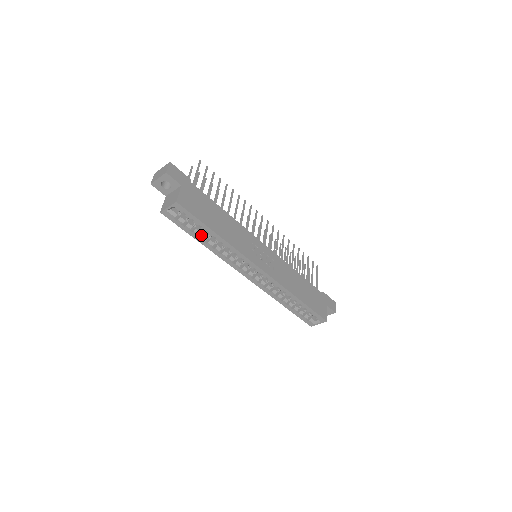
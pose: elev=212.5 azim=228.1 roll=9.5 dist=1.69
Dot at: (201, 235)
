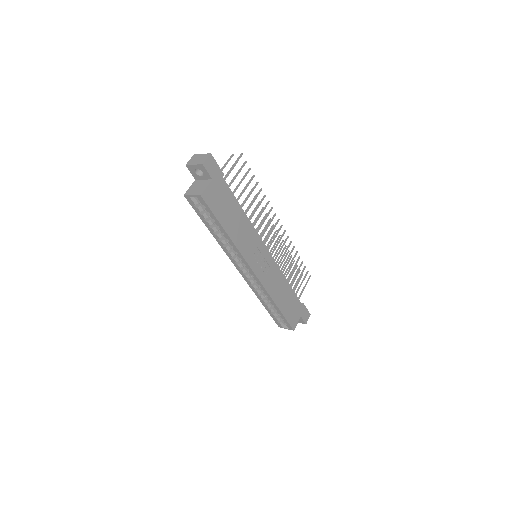
Dot at: (213, 226)
